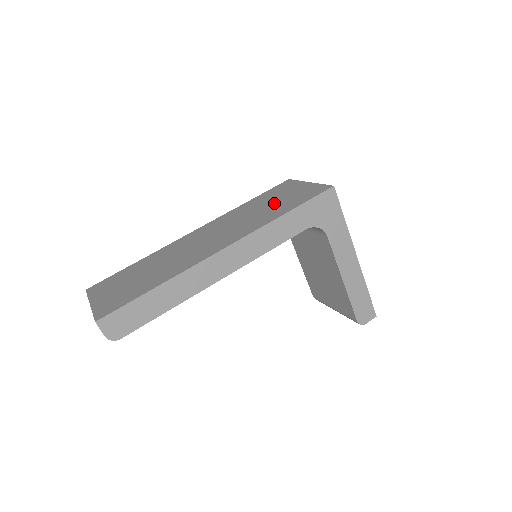
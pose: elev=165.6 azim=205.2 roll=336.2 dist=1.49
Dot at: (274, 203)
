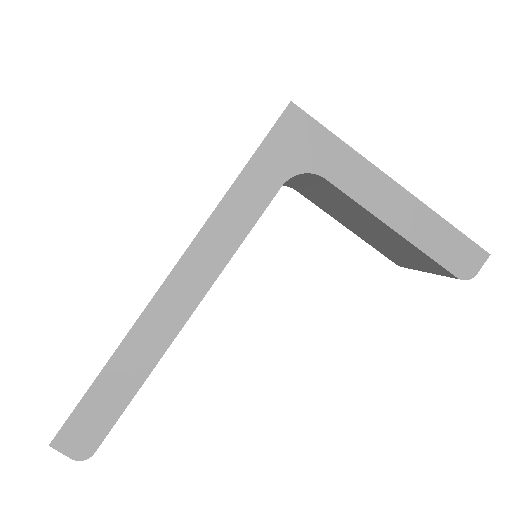
Dot at: occluded
